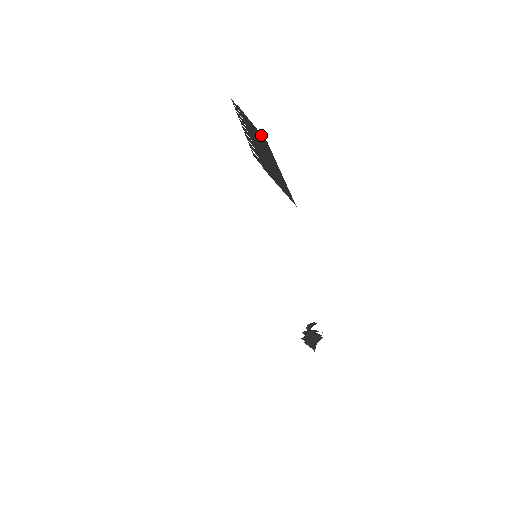
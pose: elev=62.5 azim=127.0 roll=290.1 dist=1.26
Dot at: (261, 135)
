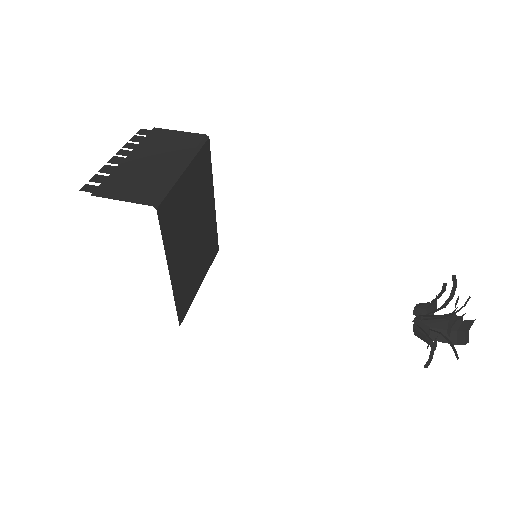
Dot at: (192, 135)
